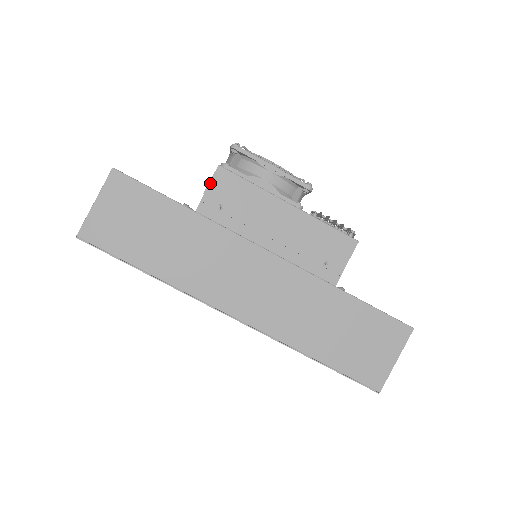
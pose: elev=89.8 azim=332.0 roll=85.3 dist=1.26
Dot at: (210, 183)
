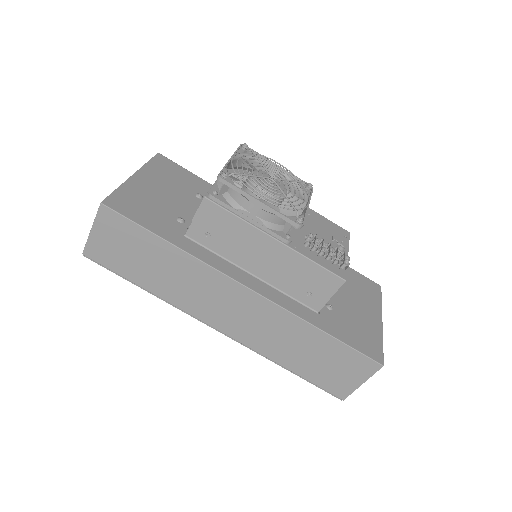
Dot at: (197, 213)
